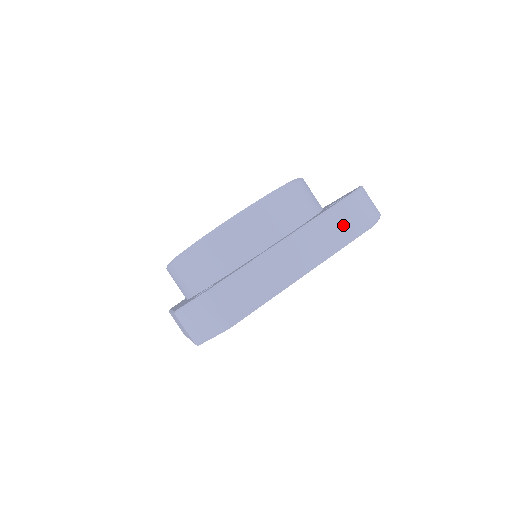
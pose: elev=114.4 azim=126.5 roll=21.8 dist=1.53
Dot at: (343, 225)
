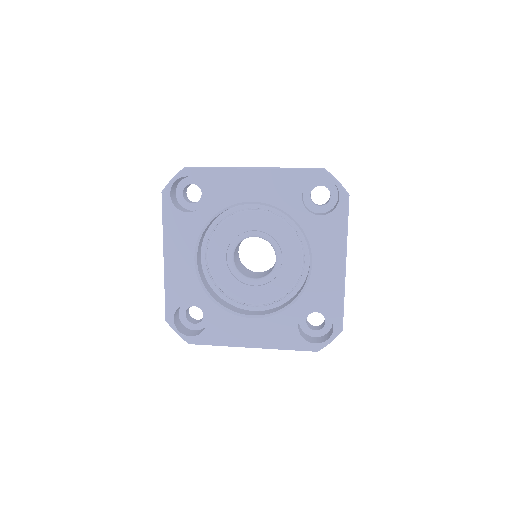
Dot at: occluded
